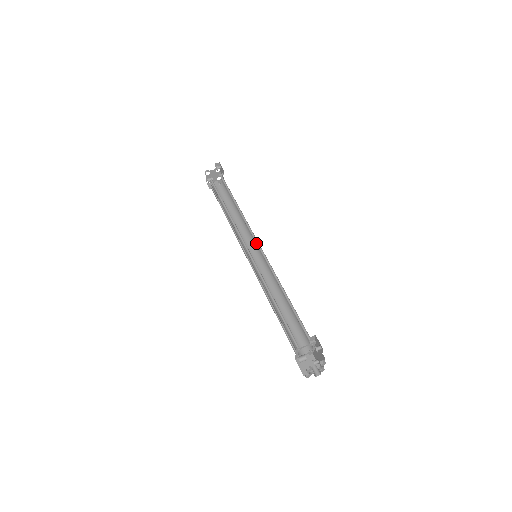
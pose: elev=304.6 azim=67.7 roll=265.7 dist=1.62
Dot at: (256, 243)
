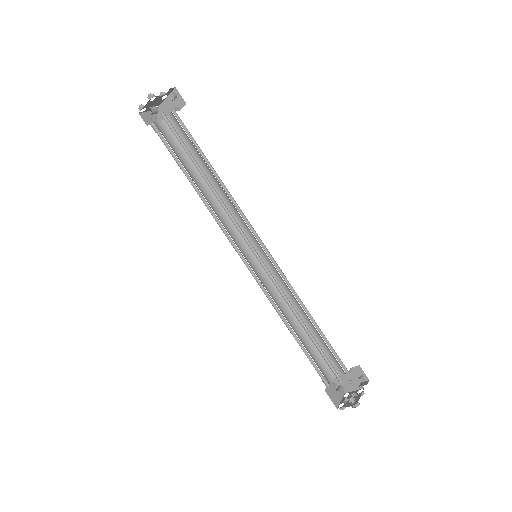
Dot at: (256, 238)
